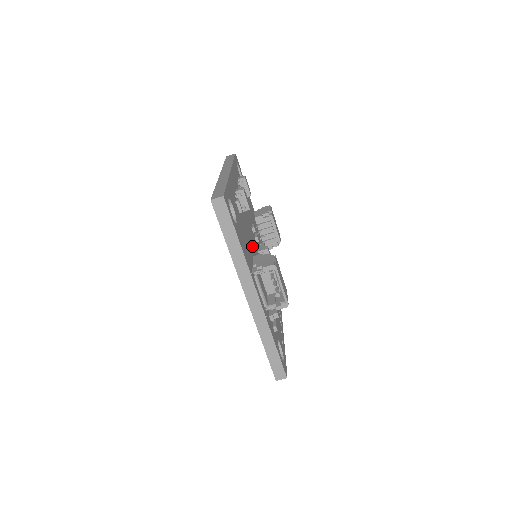
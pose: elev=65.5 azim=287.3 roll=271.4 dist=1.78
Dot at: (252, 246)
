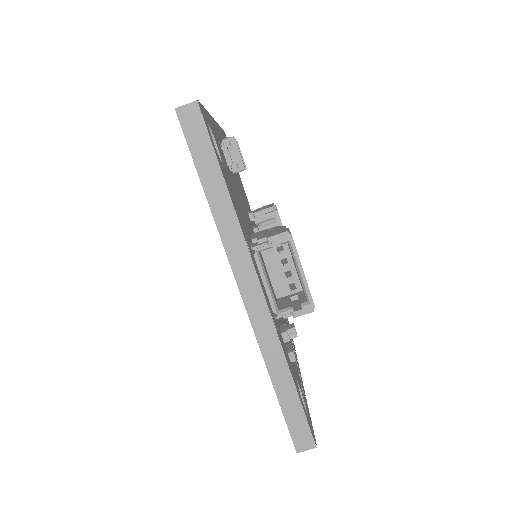
Dot at: (249, 229)
